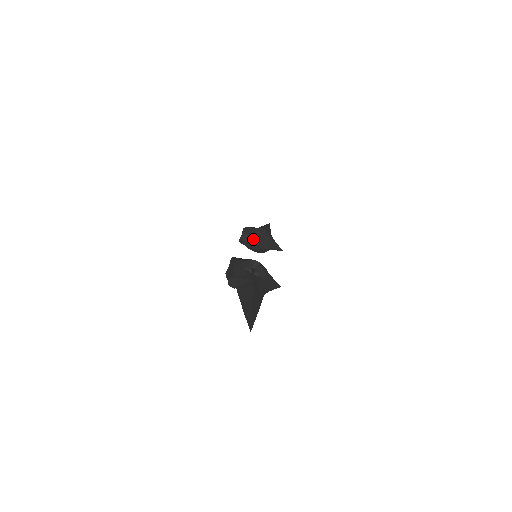
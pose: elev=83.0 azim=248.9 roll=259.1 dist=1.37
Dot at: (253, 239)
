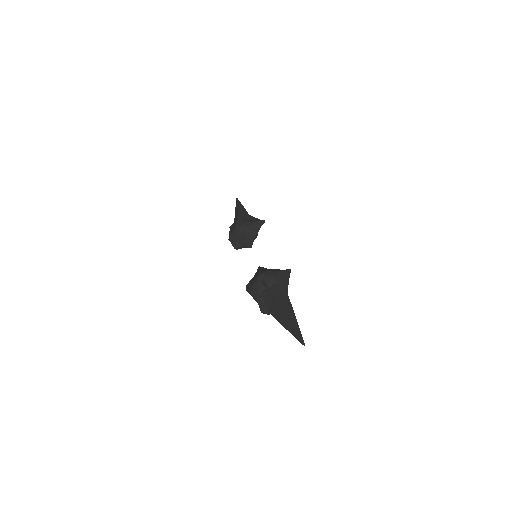
Dot at: (242, 241)
